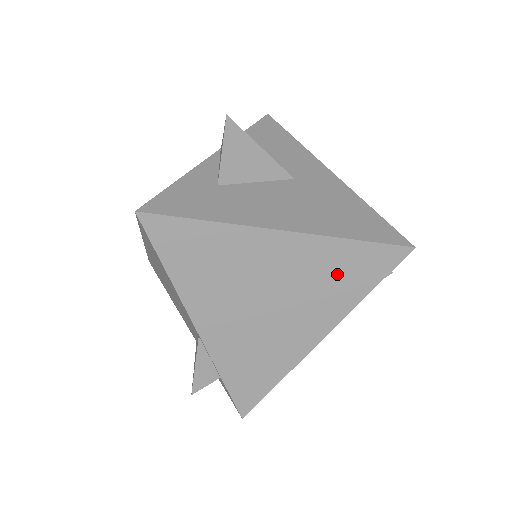
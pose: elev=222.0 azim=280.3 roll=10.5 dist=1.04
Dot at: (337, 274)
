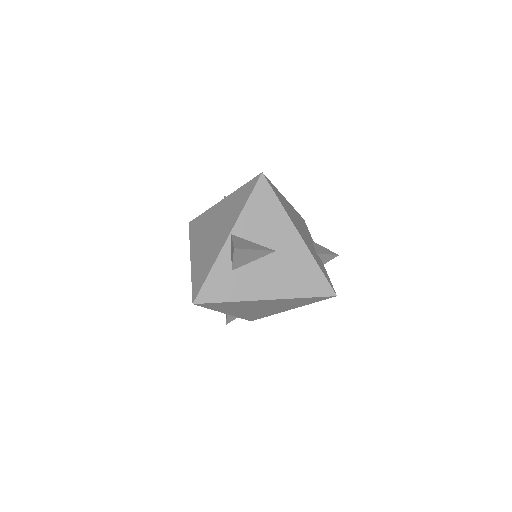
Dot at: (296, 302)
